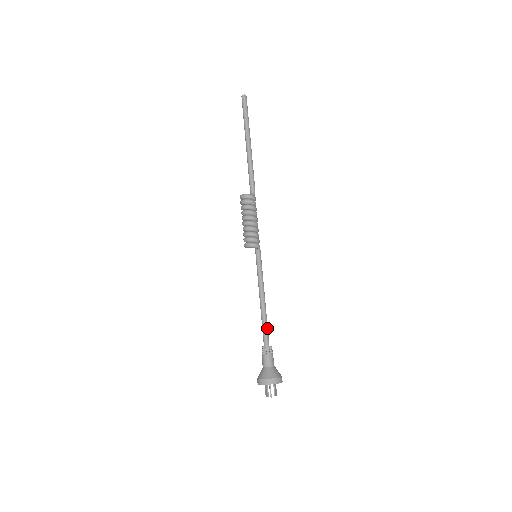
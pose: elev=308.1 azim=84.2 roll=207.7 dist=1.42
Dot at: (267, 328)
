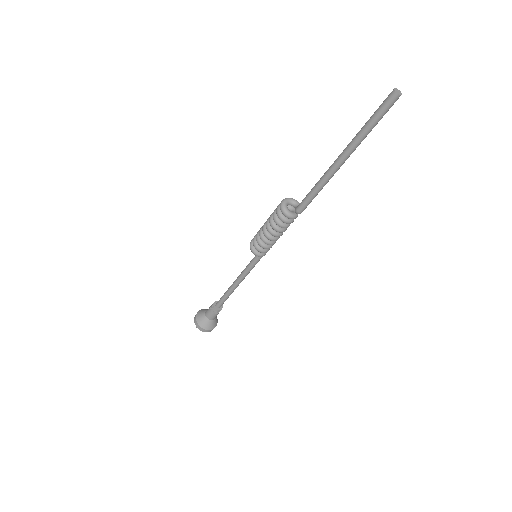
Dot at: (226, 299)
